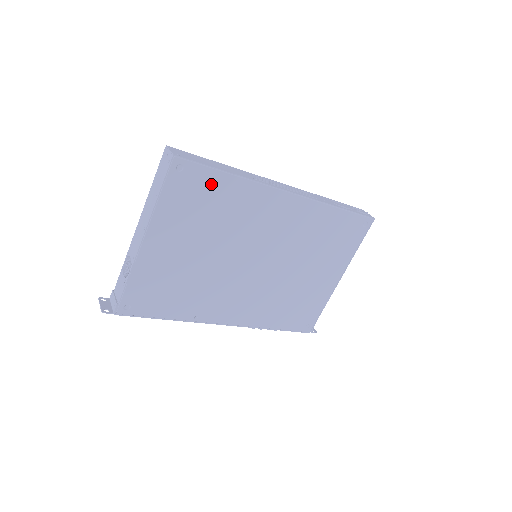
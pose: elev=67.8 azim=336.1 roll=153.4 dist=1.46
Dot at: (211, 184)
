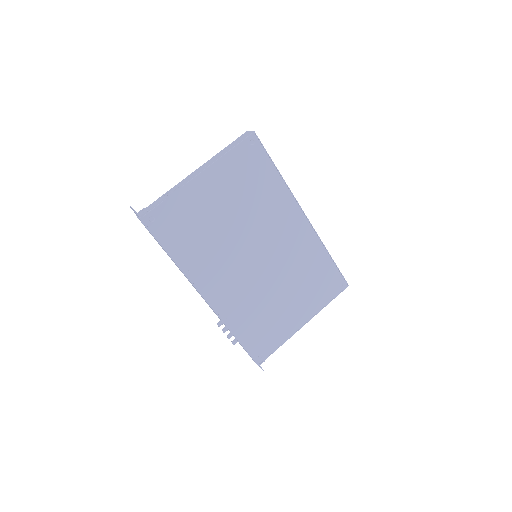
Dot at: (263, 169)
